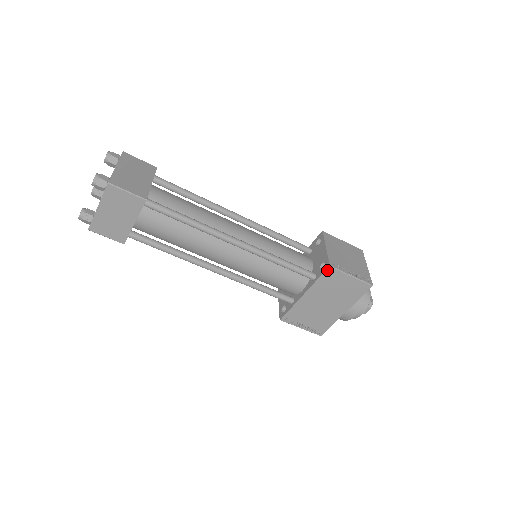
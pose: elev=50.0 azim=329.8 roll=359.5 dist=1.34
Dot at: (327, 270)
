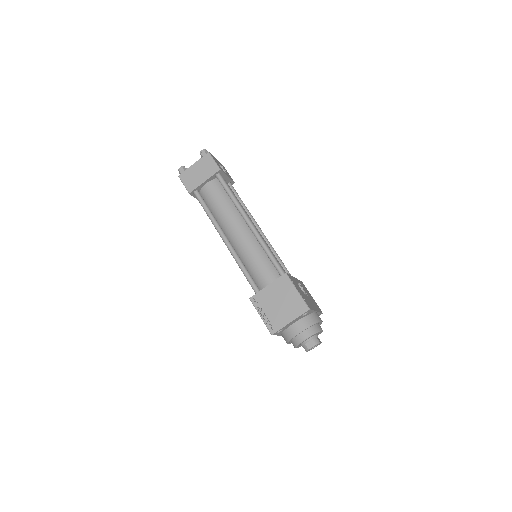
Dot at: (251, 299)
